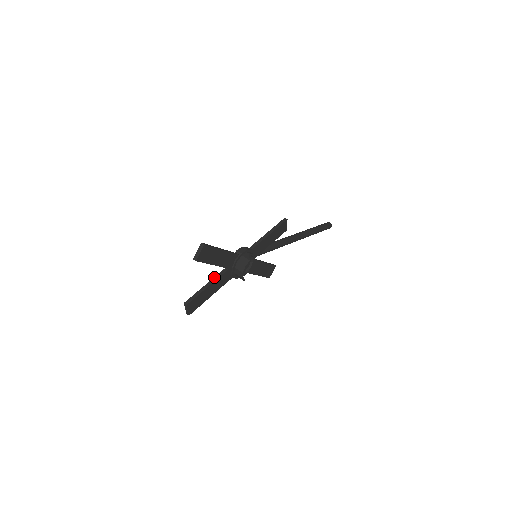
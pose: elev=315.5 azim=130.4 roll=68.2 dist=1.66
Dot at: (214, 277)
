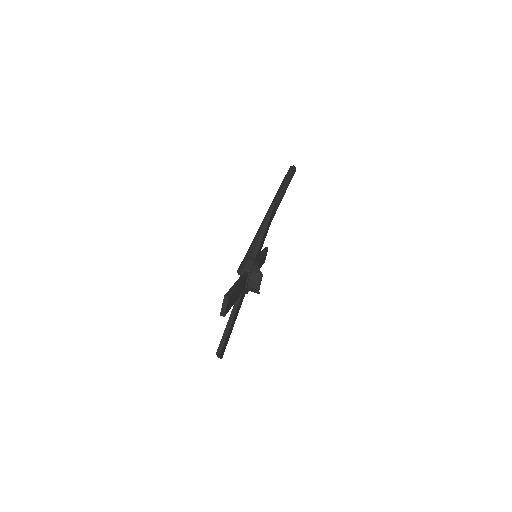
Dot at: occluded
